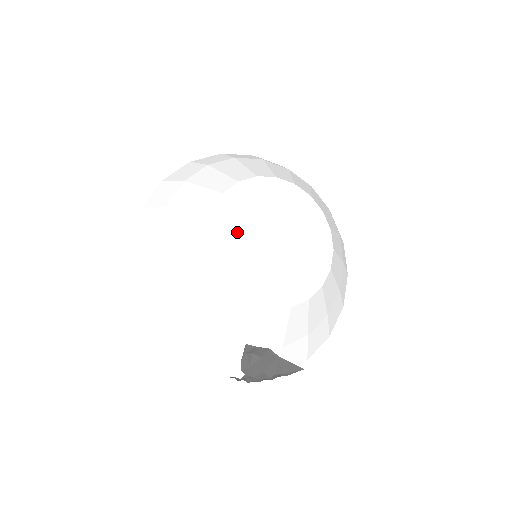
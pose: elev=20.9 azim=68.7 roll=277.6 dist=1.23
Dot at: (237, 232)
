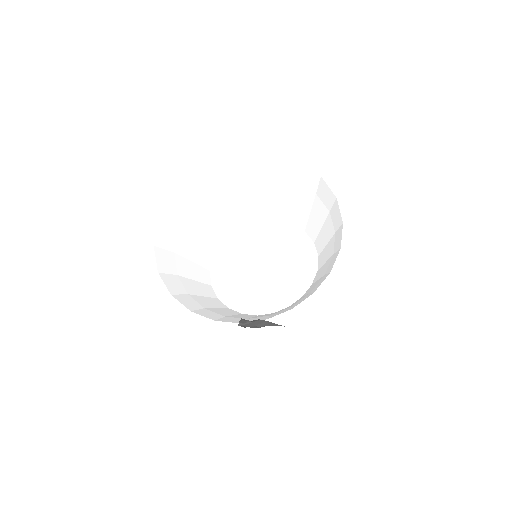
Dot at: (235, 269)
